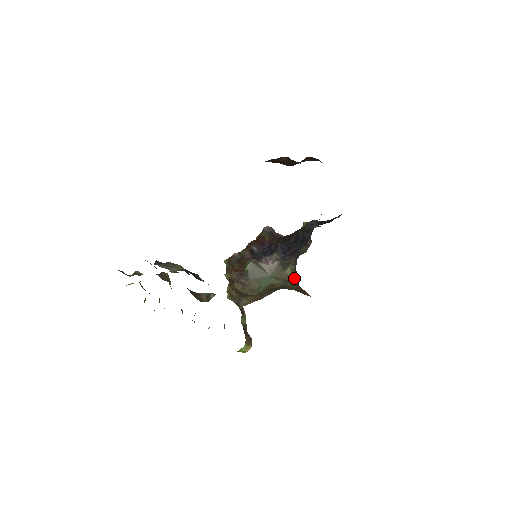
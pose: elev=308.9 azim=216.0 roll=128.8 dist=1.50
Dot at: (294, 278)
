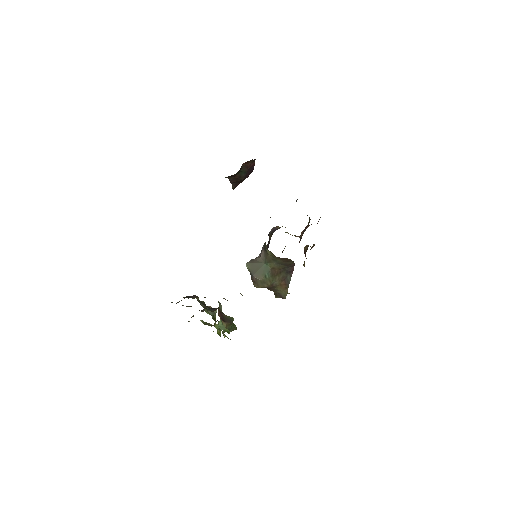
Dot at: (272, 254)
